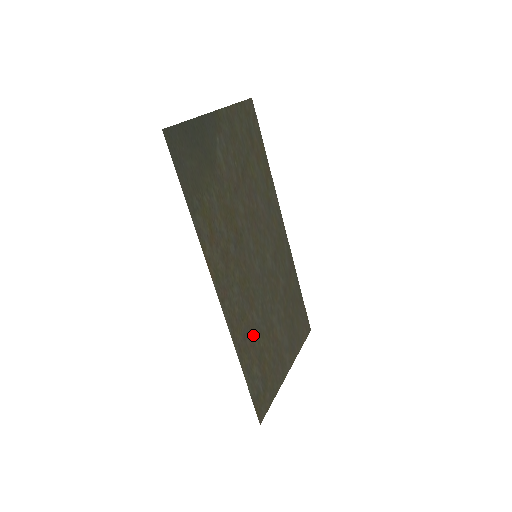
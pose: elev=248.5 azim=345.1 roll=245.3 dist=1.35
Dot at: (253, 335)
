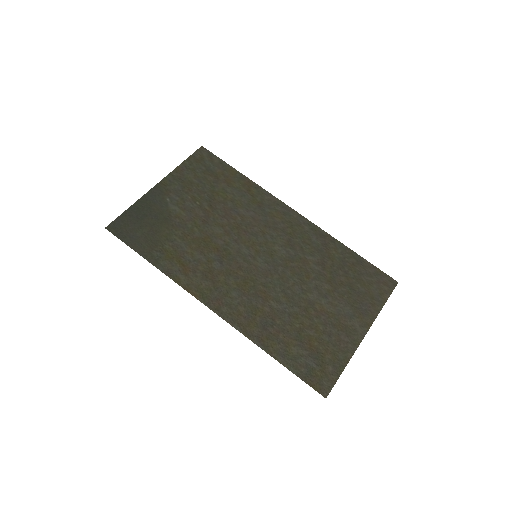
Dot at: (278, 322)
